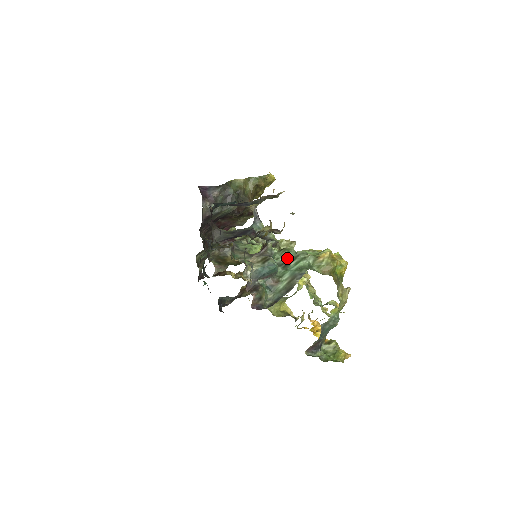
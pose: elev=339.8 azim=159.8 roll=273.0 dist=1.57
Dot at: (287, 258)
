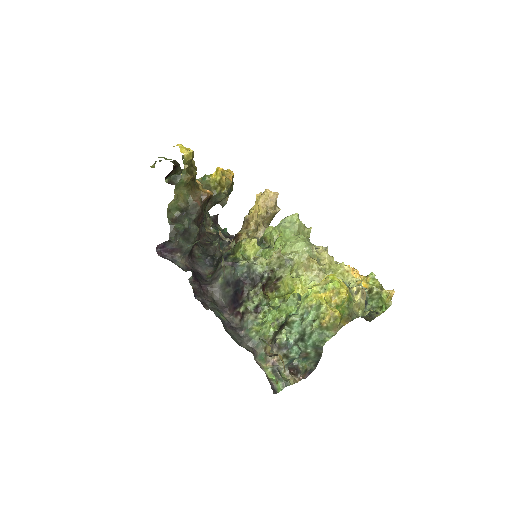
Dot at: (297, 331)
